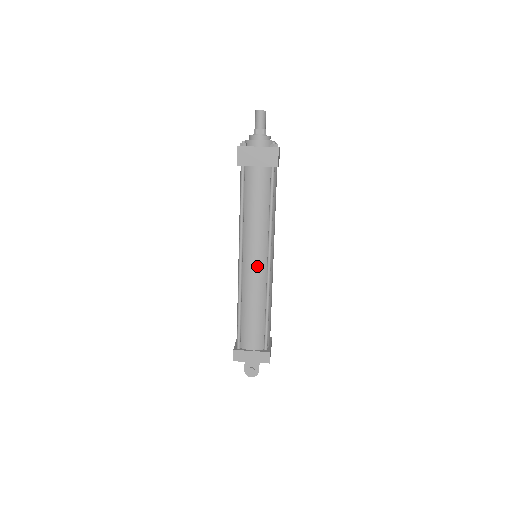
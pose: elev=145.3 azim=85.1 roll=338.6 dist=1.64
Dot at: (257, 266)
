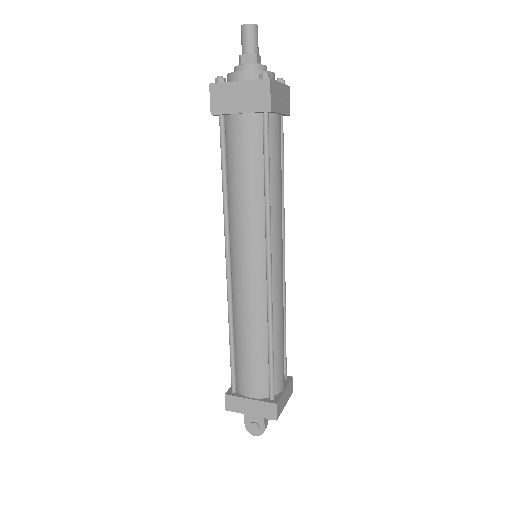
Dot at: (250, 271)
